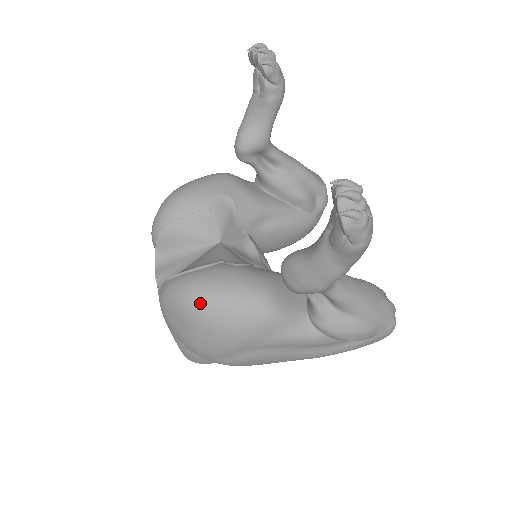
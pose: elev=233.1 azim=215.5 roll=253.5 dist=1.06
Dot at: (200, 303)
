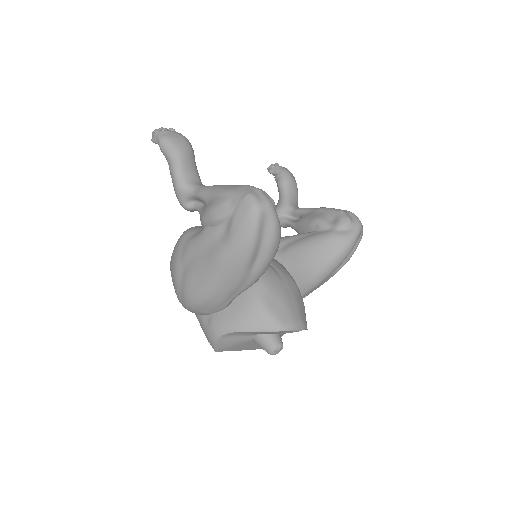
Dot at: occluded
